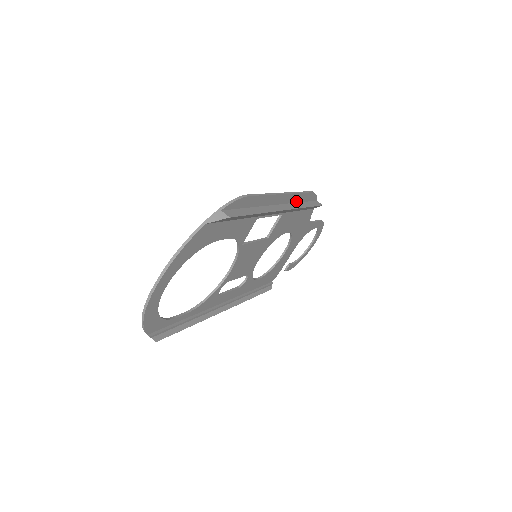
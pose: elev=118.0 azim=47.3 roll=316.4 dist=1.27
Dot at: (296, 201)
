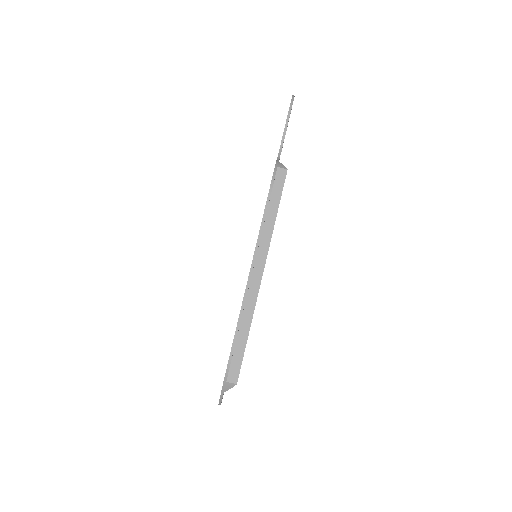
Dot at: occluded
